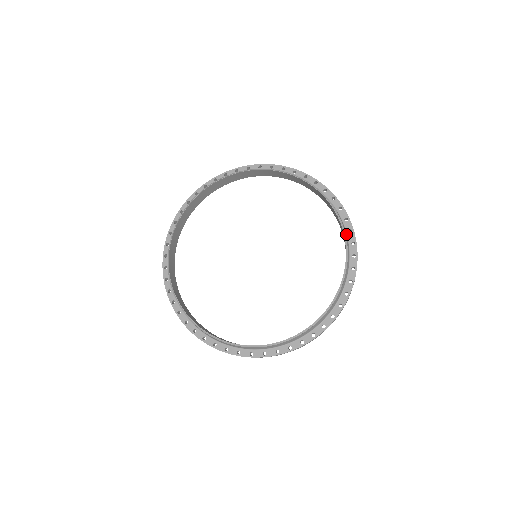
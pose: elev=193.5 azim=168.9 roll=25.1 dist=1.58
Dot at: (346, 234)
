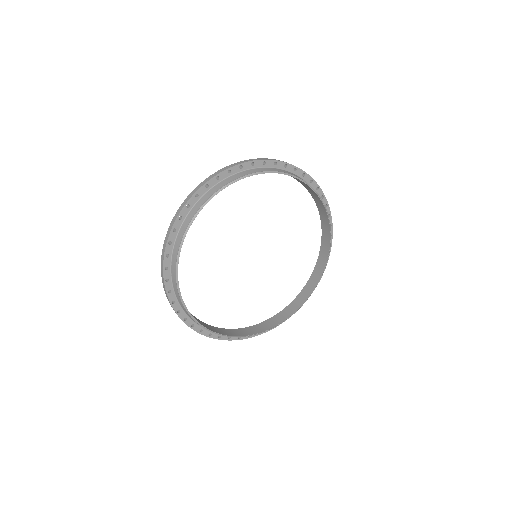
Dot at: (324, 259)
